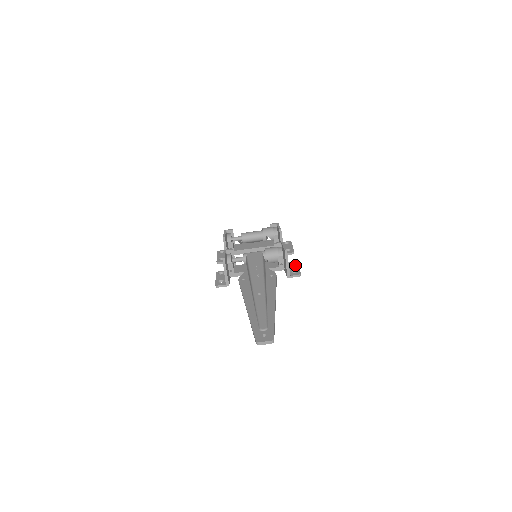
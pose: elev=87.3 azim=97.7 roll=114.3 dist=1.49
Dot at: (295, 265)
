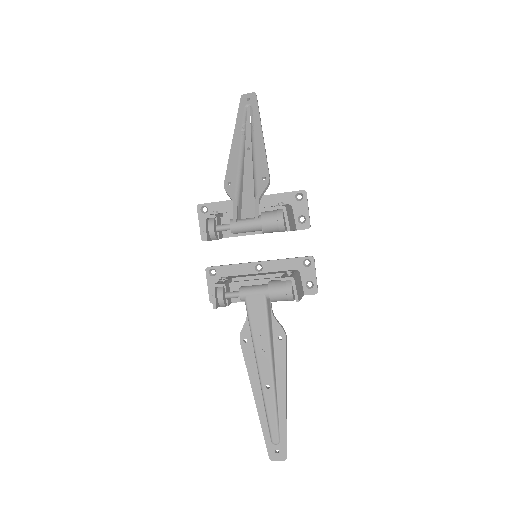
Dot at: (311, 269)
